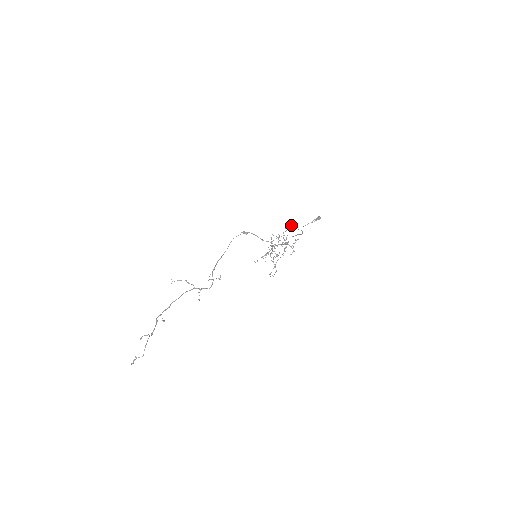
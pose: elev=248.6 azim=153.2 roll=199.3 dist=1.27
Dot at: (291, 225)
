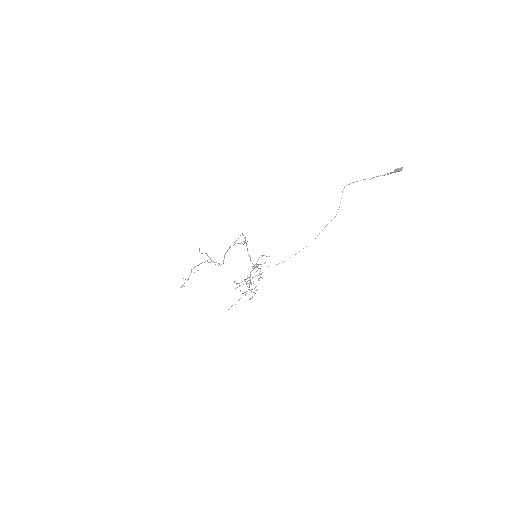
Dot at: (344, 187)
